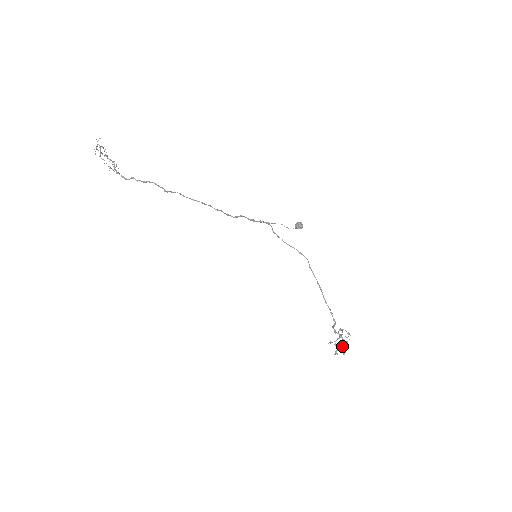
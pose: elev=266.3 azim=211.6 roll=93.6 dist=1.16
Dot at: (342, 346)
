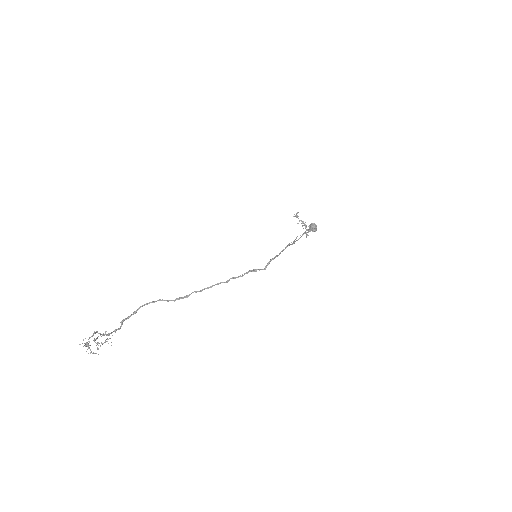
Dot at: occluded
